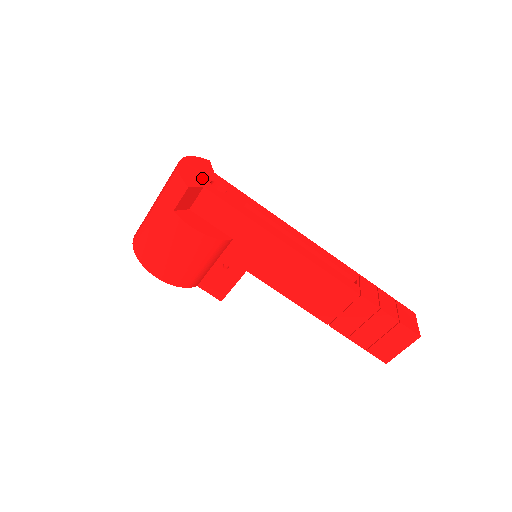
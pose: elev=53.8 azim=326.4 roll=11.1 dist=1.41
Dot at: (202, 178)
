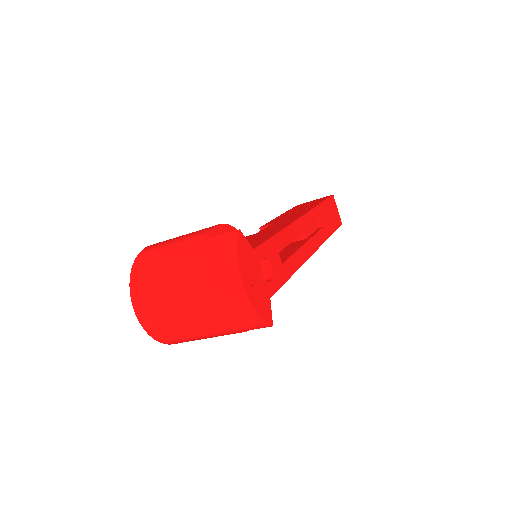
Dot at: (262, 285)
